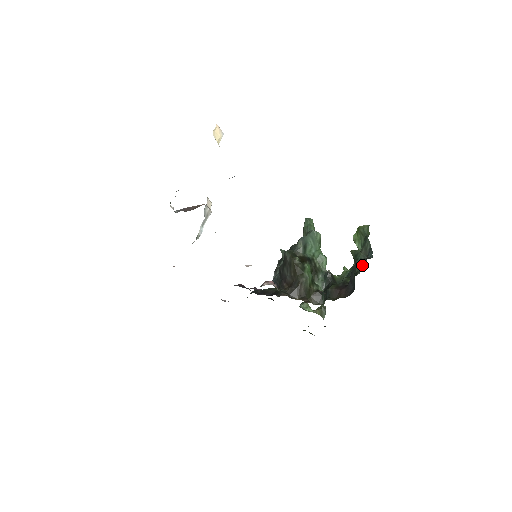
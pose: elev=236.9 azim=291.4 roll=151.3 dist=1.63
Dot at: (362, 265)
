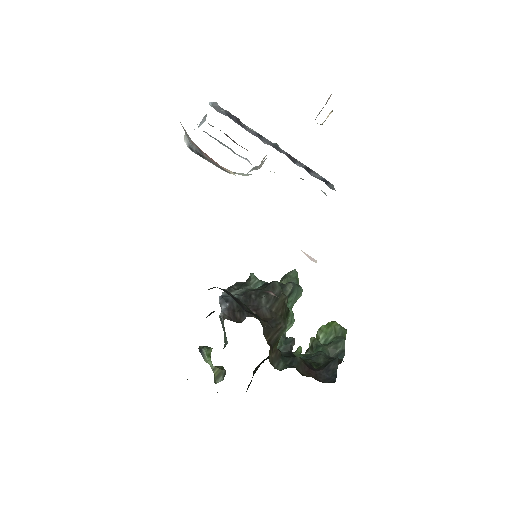
Dot at: (328, 360)
